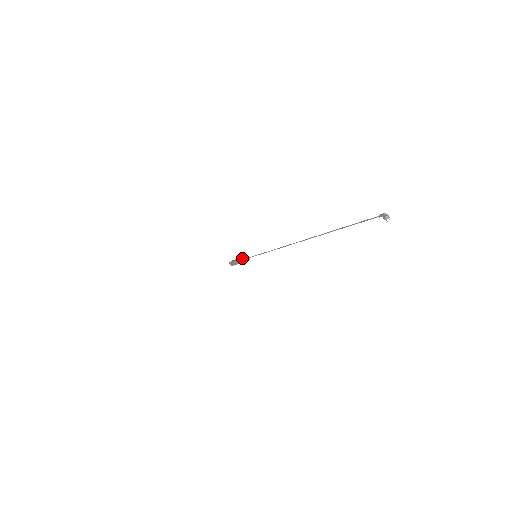
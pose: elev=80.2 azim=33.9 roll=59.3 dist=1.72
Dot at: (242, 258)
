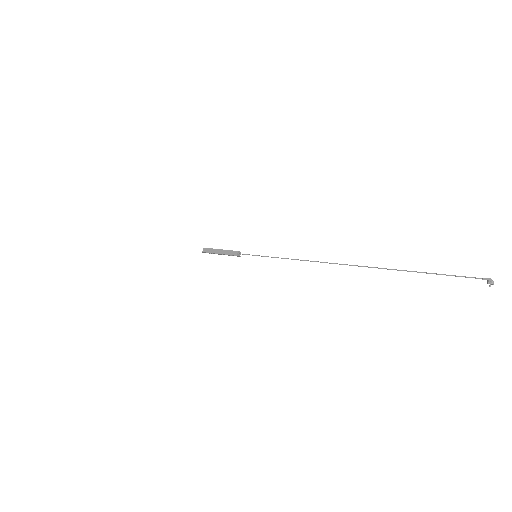
Dot at: occluded
